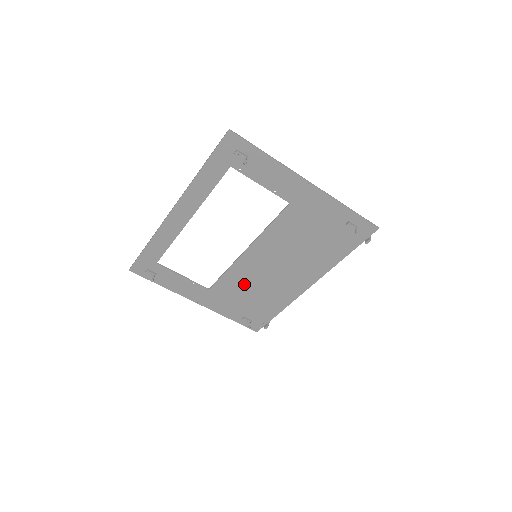
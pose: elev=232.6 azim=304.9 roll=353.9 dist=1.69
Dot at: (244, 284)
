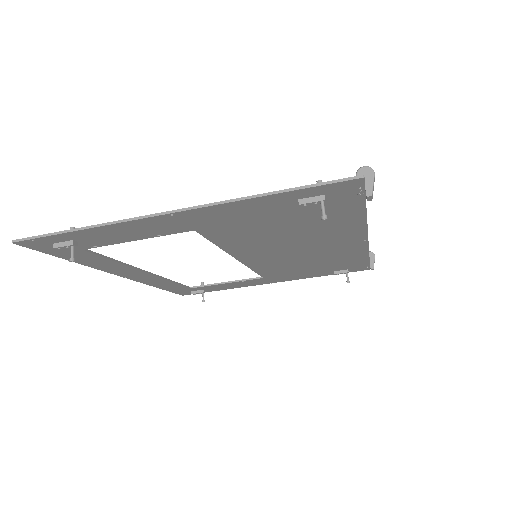
Dot at: (287, 266)
